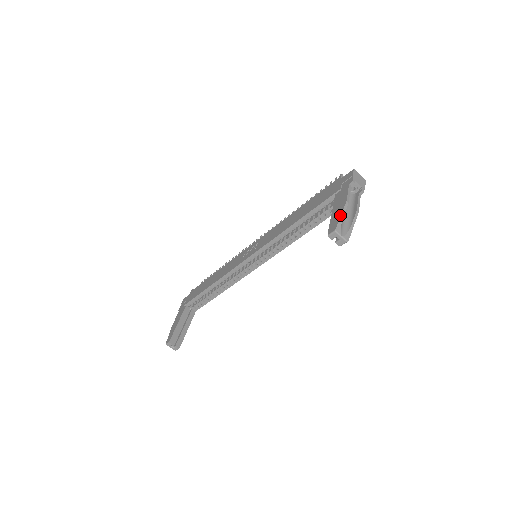
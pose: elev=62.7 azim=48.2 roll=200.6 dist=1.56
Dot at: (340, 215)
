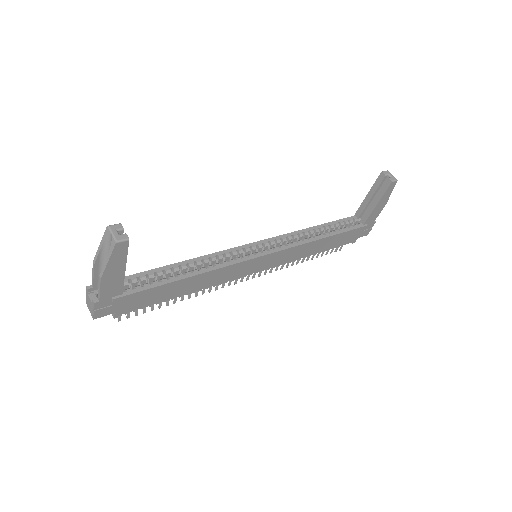
Dot at: occluded
